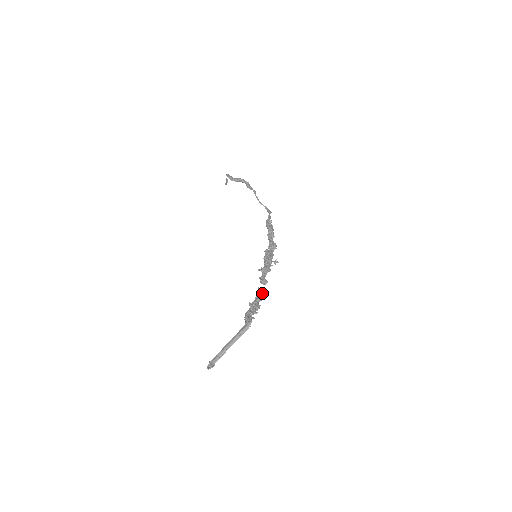
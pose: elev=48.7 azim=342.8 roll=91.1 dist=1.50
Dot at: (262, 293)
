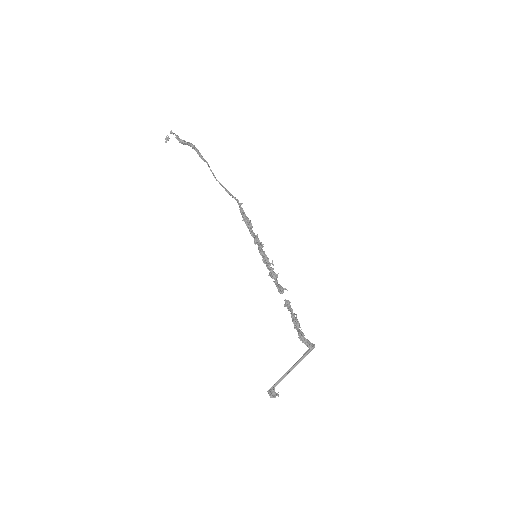
Dot at: (290, 306)
